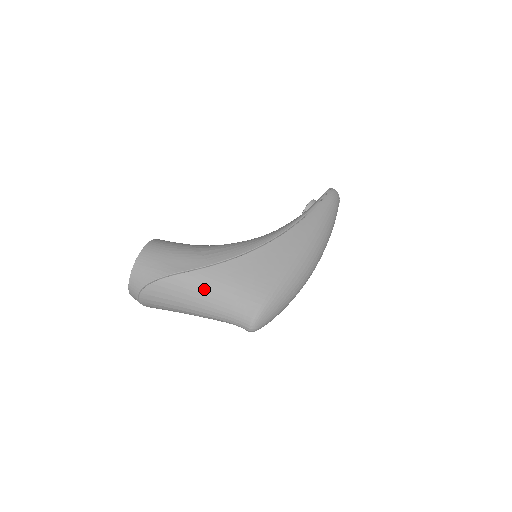
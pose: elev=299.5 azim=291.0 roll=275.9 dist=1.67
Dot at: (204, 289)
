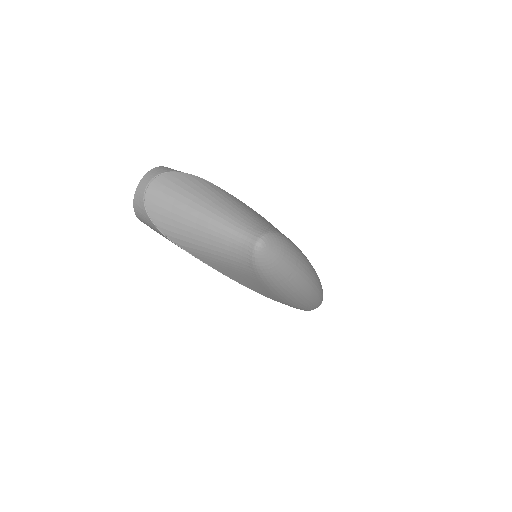
Dot at: (226, 198)
